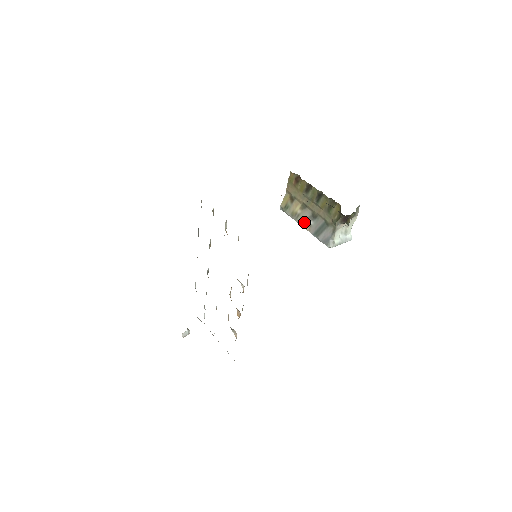
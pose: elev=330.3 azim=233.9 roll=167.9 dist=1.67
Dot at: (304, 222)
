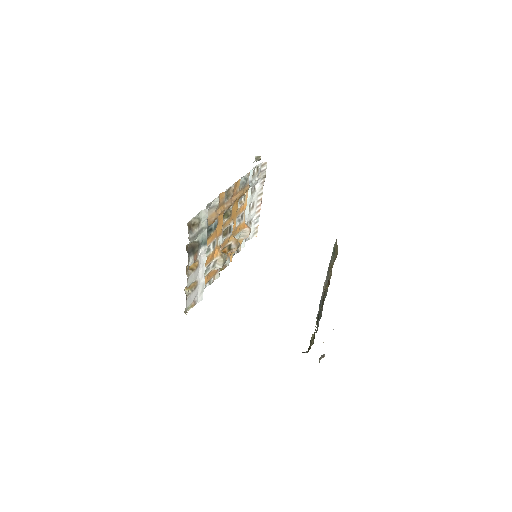
Dot at: (326, 284)
